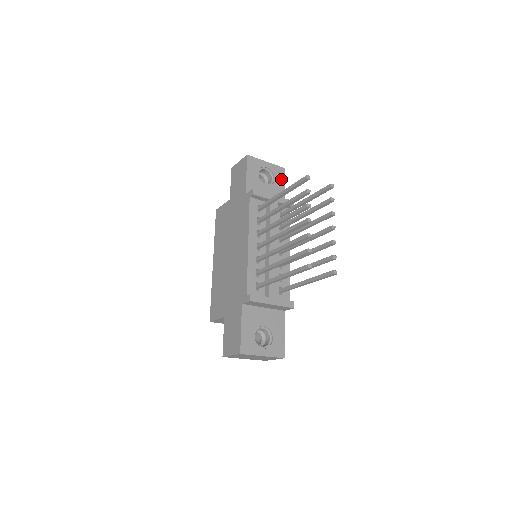
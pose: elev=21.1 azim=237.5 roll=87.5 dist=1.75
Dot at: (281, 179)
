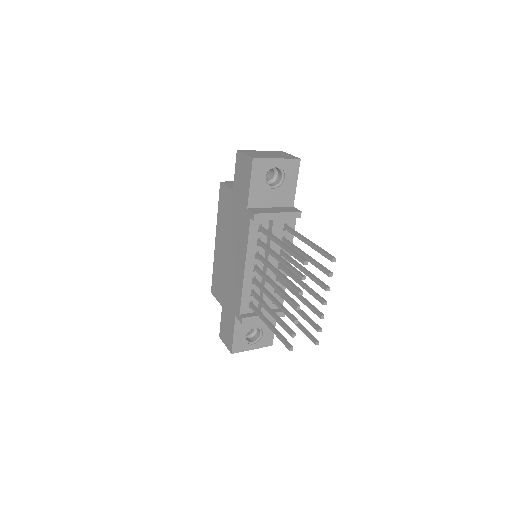
Dot at: (293, 175)
